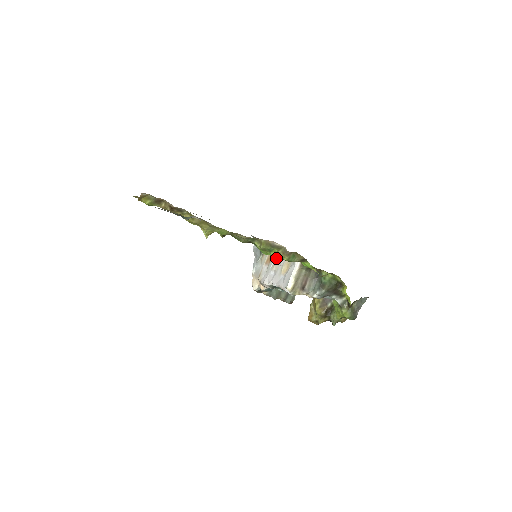
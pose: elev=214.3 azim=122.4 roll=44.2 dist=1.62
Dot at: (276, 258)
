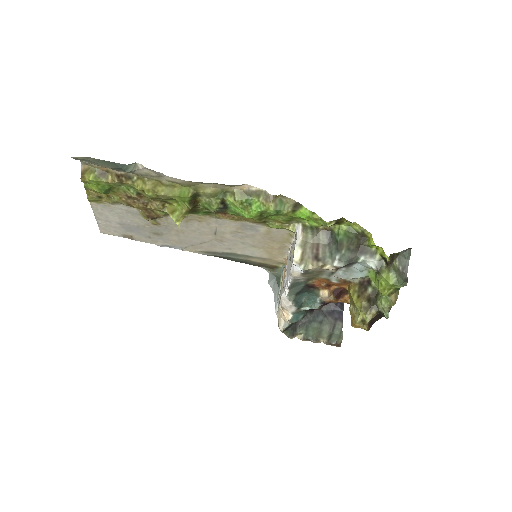
Dot at: (287, 262)
